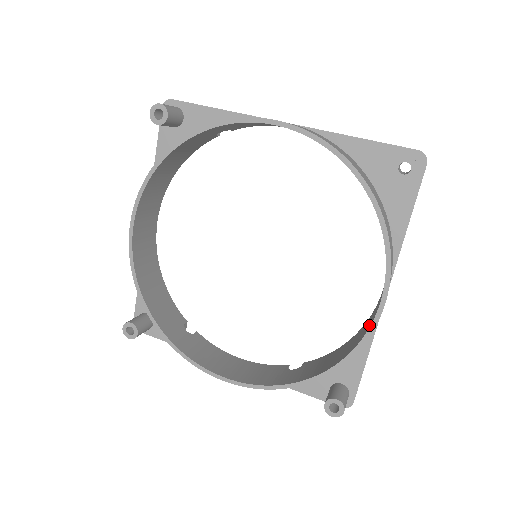
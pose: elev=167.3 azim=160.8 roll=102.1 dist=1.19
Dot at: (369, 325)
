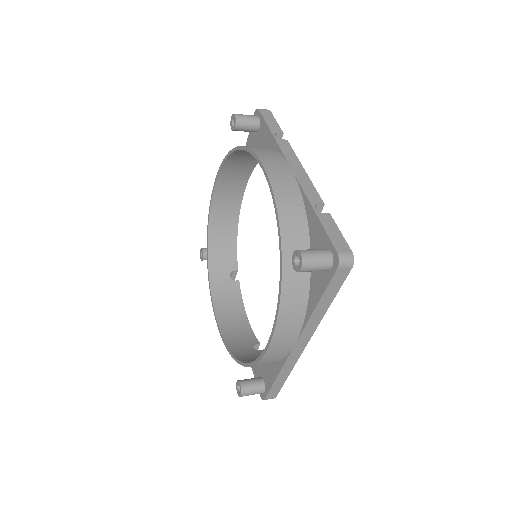
Dot at: occluded
